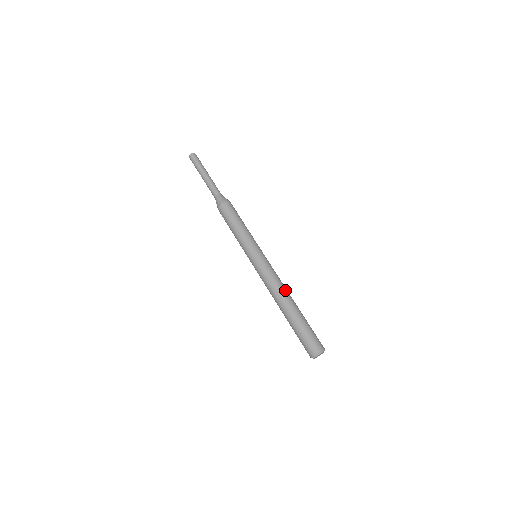
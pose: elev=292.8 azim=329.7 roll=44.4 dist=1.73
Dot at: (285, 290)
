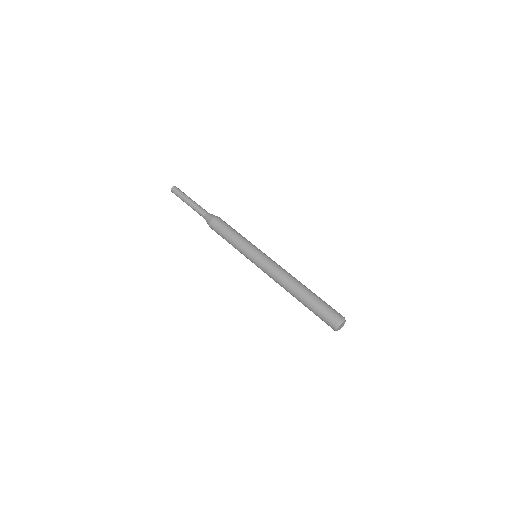
Dot at: occluded
